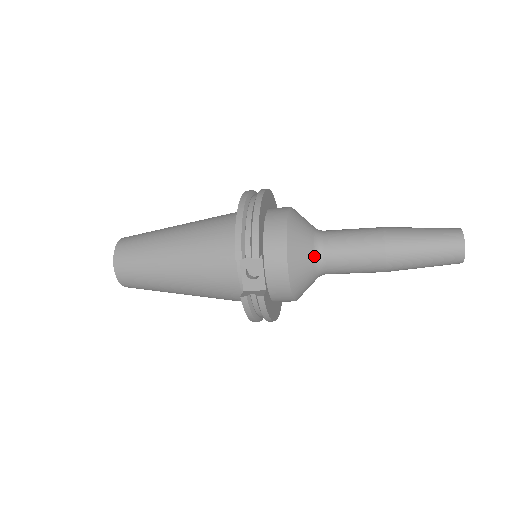
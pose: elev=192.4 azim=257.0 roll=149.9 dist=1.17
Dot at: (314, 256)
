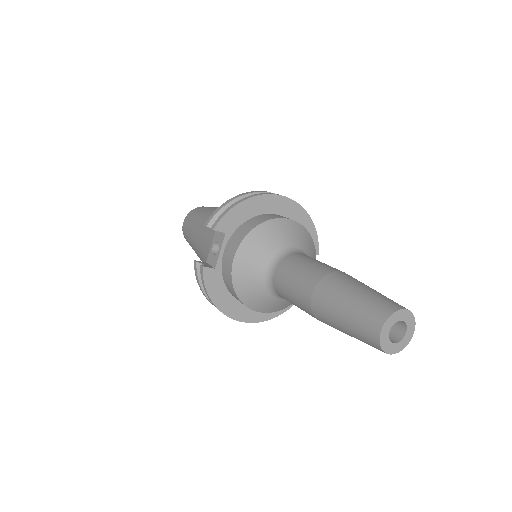
Dot at: (268, 264)
